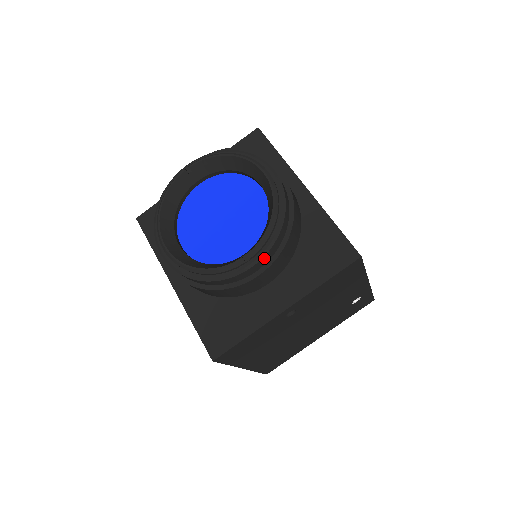
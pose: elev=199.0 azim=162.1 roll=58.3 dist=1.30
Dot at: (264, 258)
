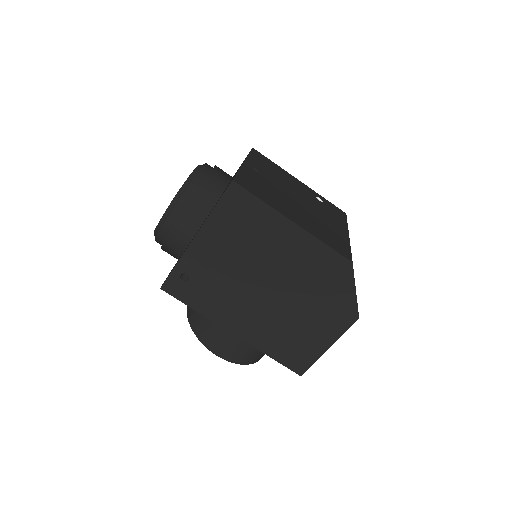
Dot at: (207, 165)
